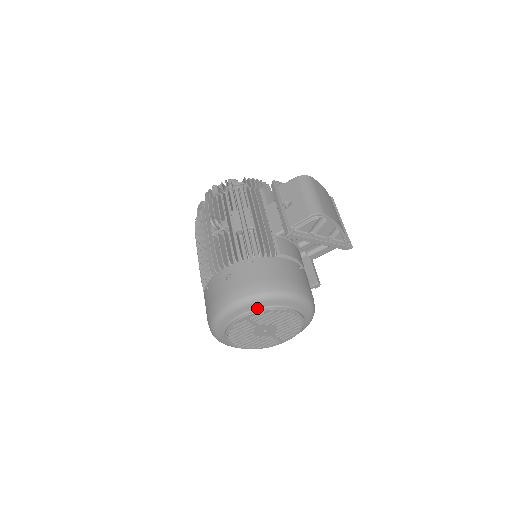
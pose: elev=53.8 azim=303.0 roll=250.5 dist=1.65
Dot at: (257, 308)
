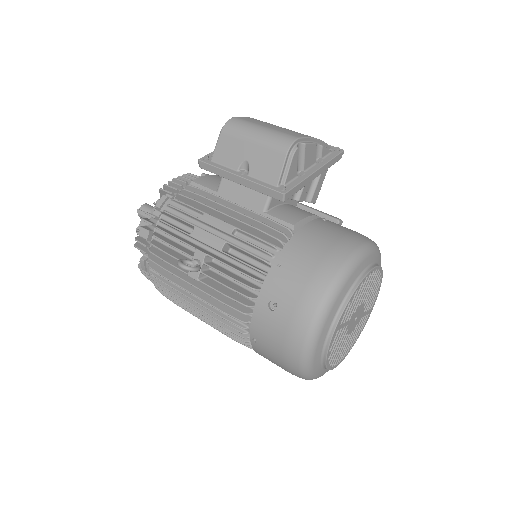
Dot at: (339, 306)
